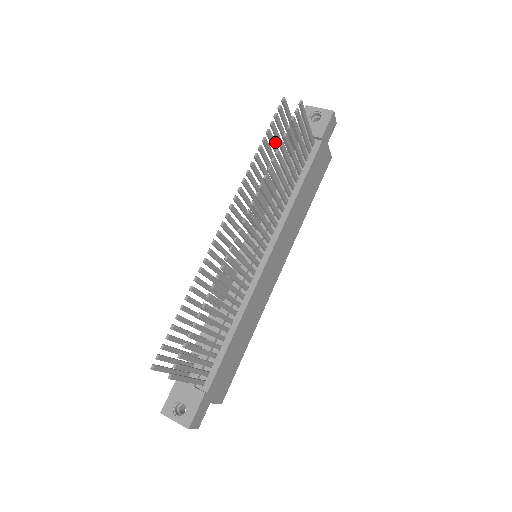
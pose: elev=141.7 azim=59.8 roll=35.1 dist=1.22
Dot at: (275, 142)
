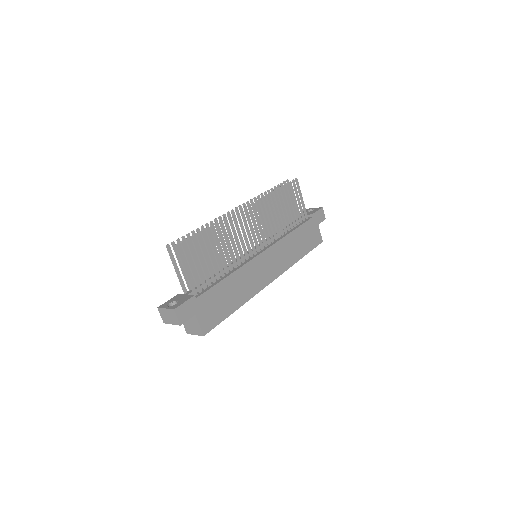
Dot at: occluded
